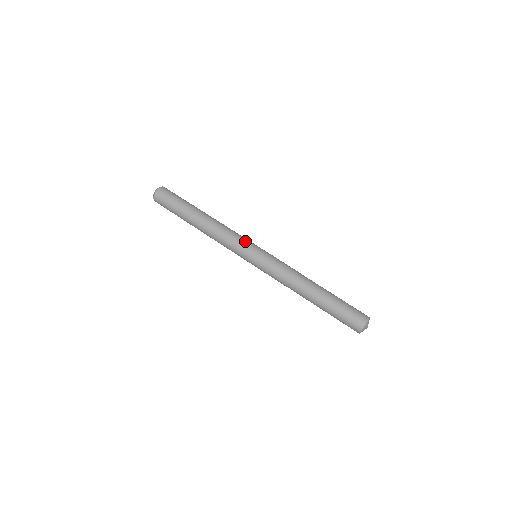
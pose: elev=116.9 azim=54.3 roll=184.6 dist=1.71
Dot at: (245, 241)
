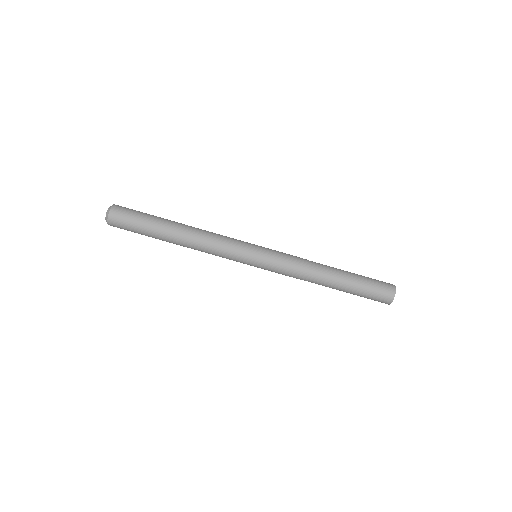
Dot at: (238, 250)
